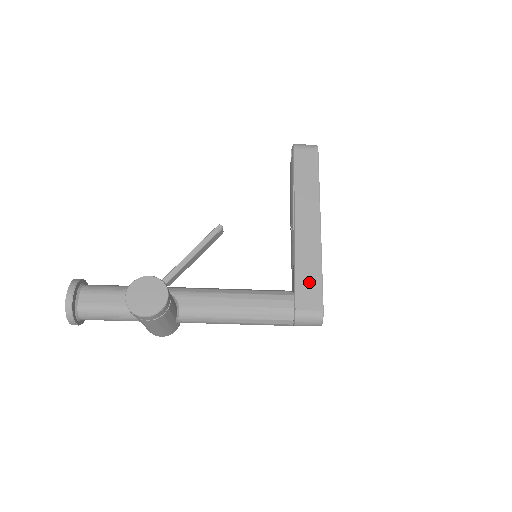
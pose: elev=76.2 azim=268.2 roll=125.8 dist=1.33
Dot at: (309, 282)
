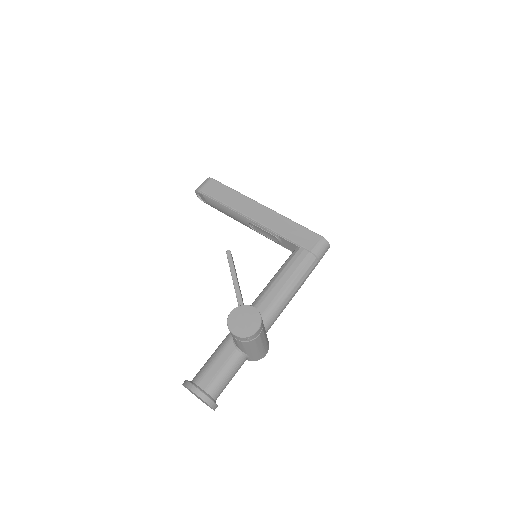
Dot at: (298, 234)
